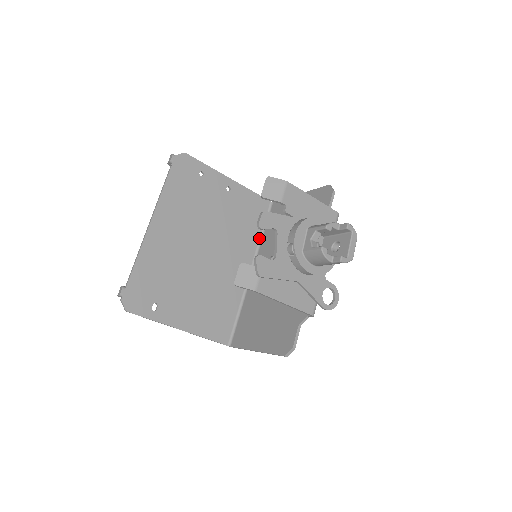
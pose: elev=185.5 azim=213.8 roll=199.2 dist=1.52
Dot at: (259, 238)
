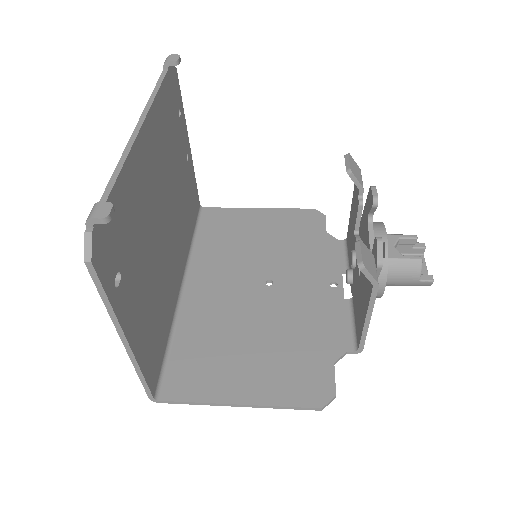
Dot at: (190, 244)
